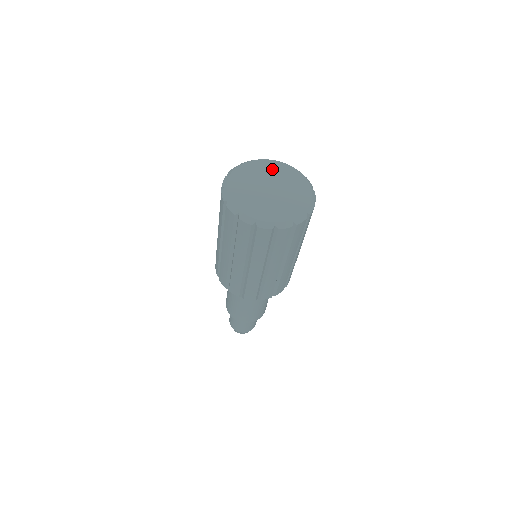
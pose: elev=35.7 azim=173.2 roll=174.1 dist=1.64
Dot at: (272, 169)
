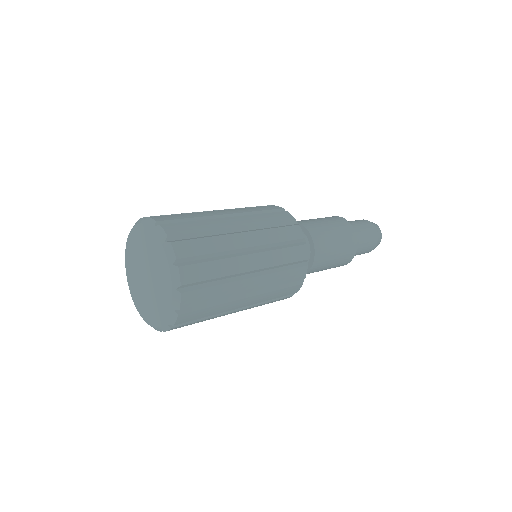
Dot at: (156, 255)
